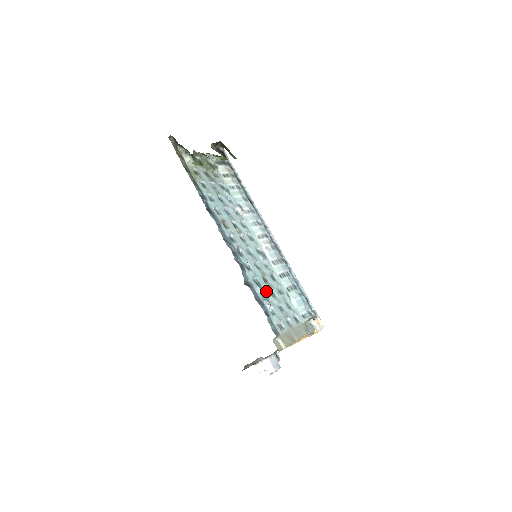
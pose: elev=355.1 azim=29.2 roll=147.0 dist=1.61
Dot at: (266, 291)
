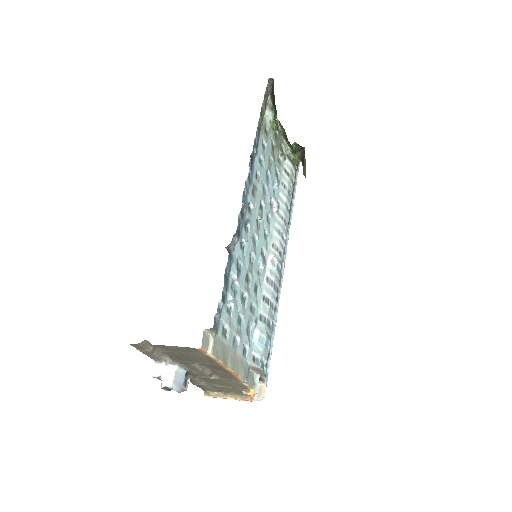
Dot at: (240, 286)
